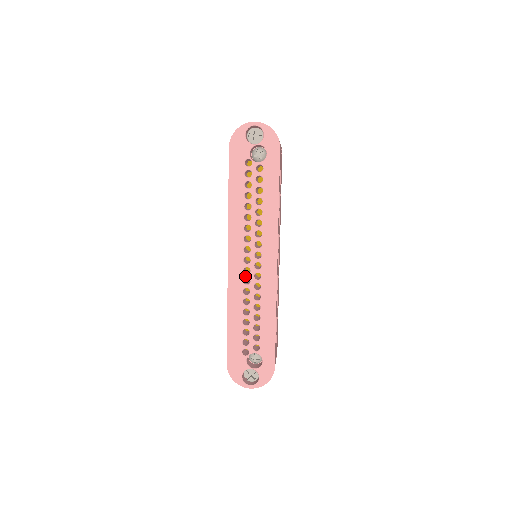
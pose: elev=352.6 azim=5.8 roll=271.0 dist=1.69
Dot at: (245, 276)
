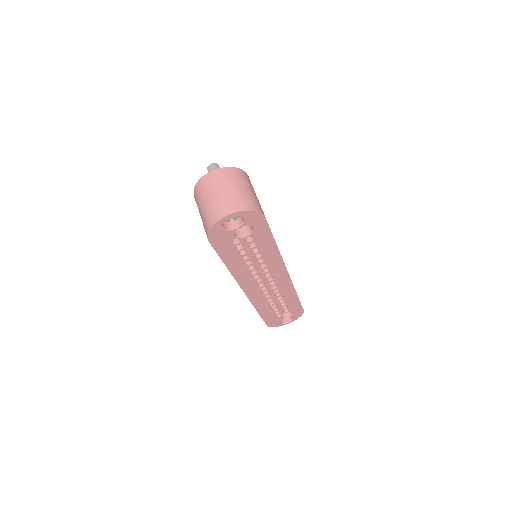
Dot at: occluded
